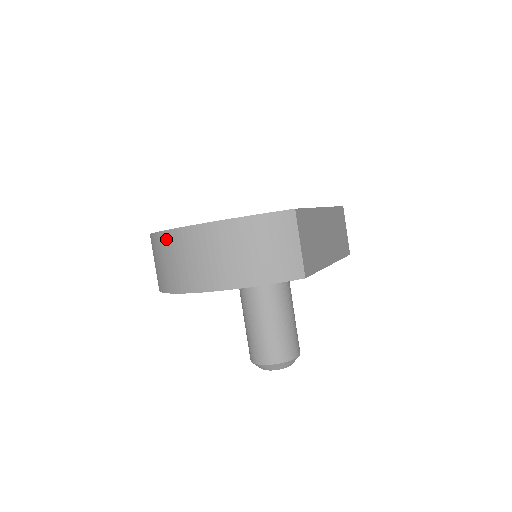
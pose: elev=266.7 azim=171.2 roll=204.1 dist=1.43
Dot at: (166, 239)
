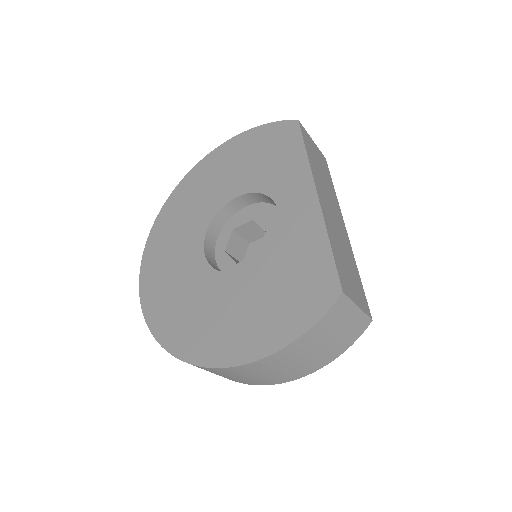
Dot at: occluded
